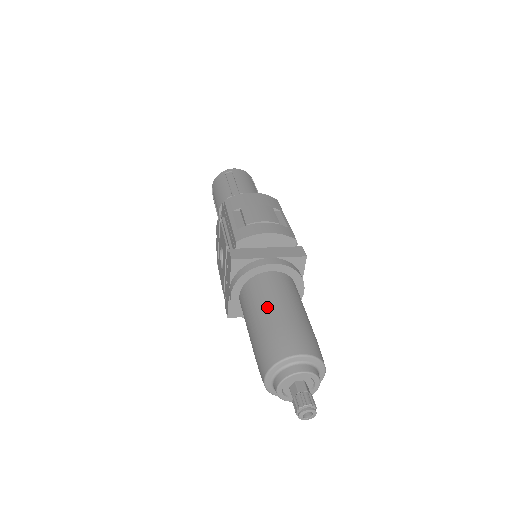
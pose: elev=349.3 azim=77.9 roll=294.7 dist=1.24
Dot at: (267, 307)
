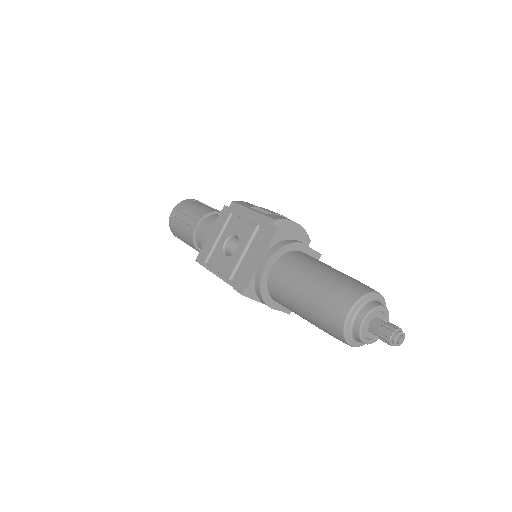
Dot at: (324, 266)
